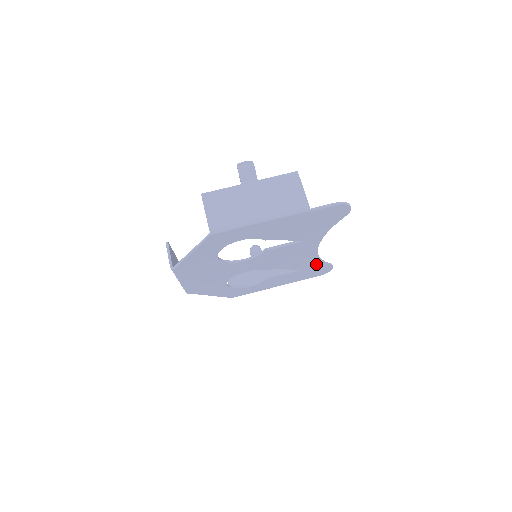
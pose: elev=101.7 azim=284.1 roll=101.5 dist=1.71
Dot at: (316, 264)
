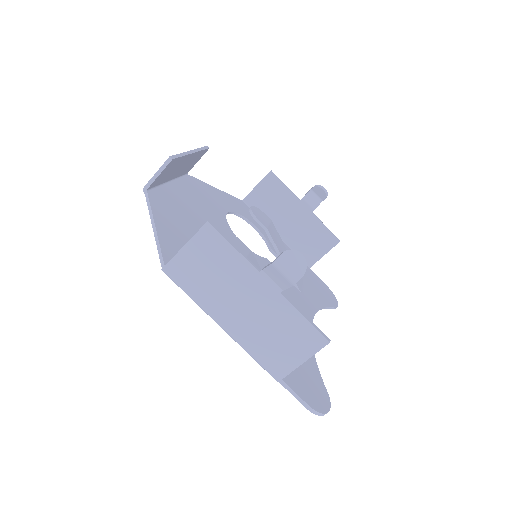
Dot at: occluded
